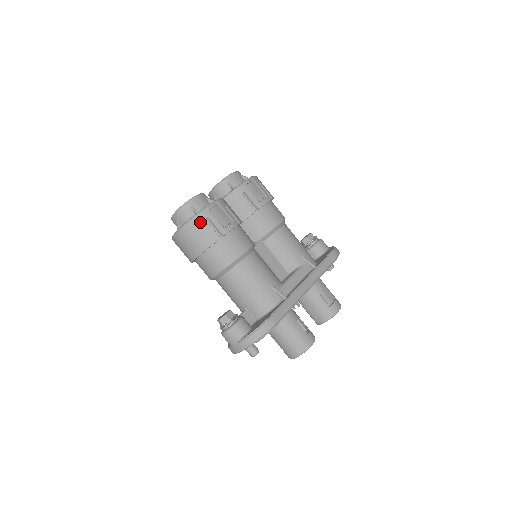
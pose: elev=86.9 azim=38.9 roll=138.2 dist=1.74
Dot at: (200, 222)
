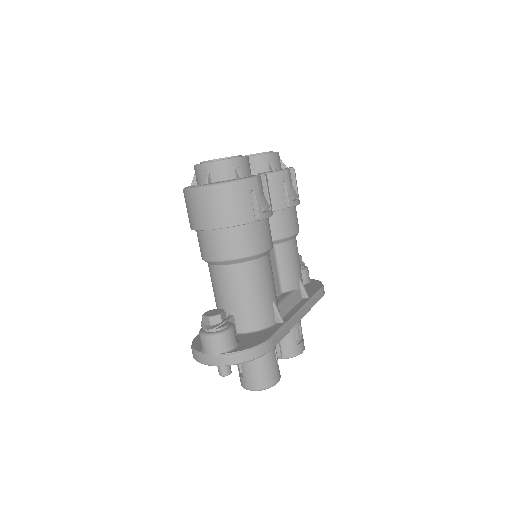
Dot at: (243, 191)
